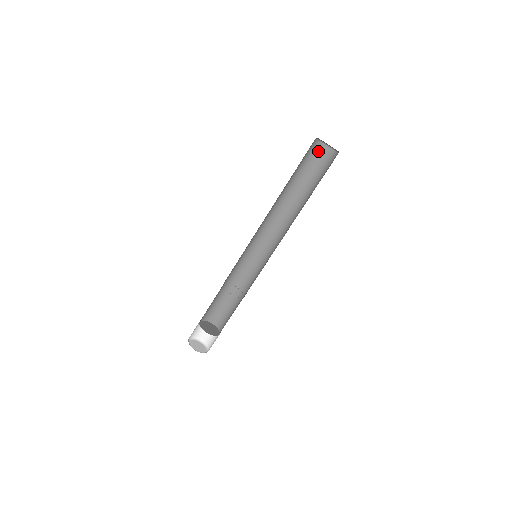
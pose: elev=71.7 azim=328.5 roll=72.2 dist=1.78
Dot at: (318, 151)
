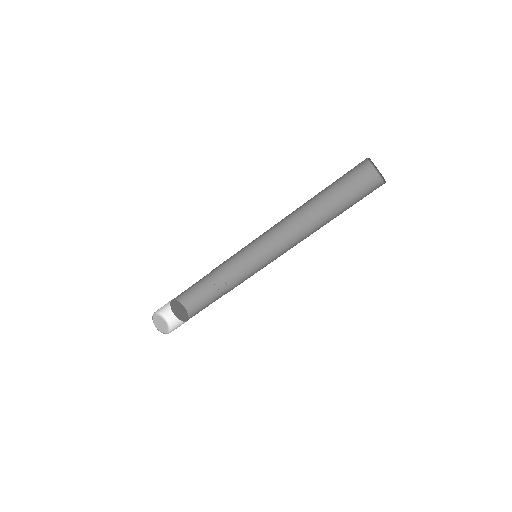
Dot at: (361, 167)
